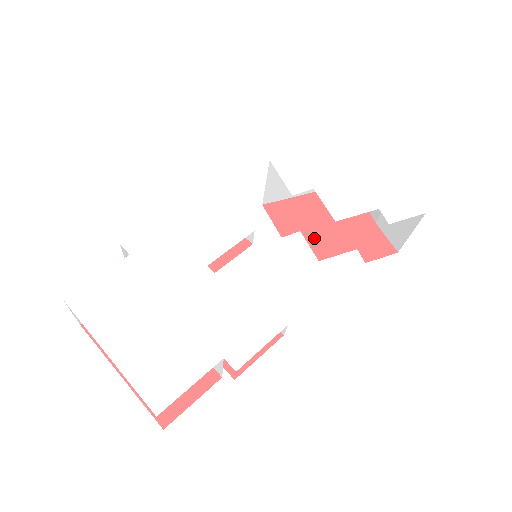
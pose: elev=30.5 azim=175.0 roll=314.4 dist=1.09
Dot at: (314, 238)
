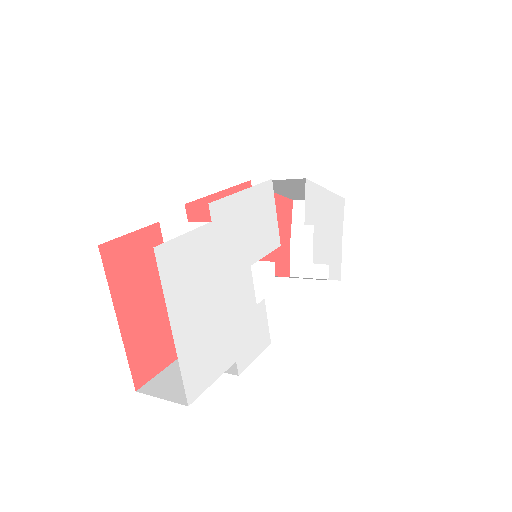
Dot at: occluded
